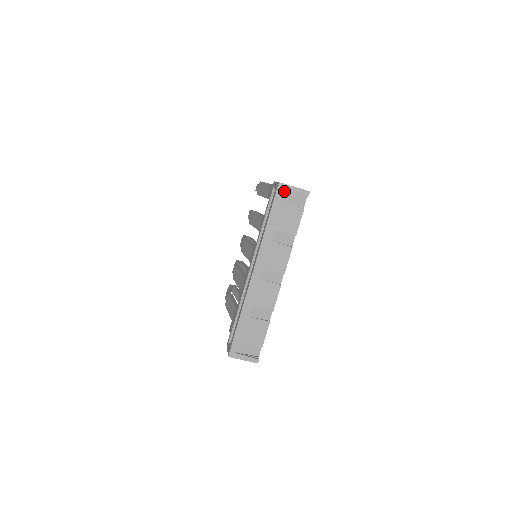
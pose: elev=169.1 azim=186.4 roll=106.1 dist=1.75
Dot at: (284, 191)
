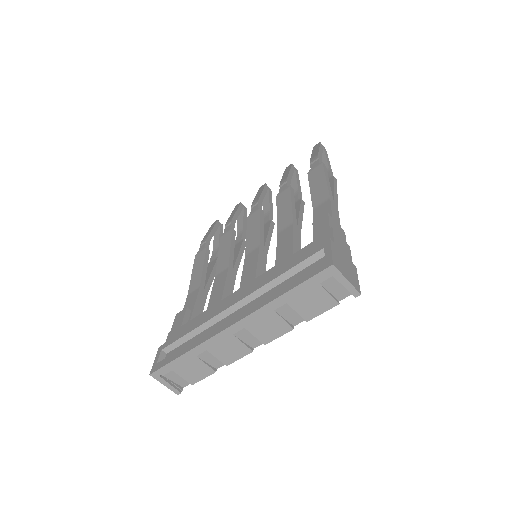
Dot at: (331, 274)
